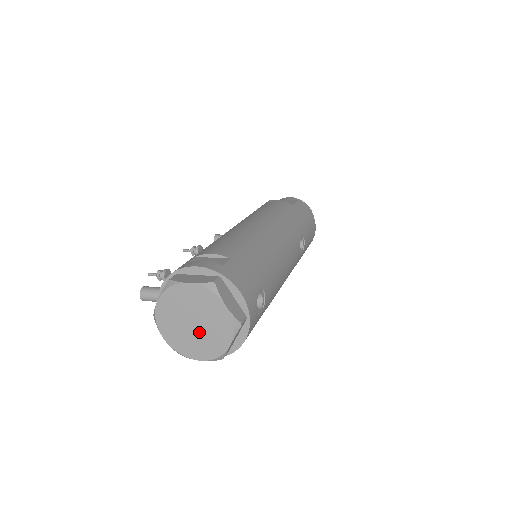
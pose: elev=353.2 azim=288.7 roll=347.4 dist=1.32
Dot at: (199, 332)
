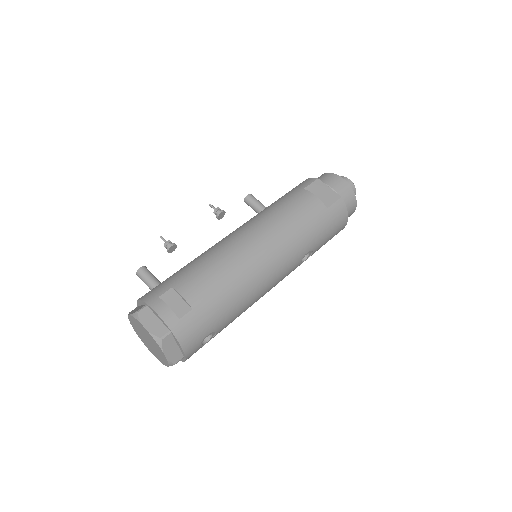
Dot at: (151, 346)
